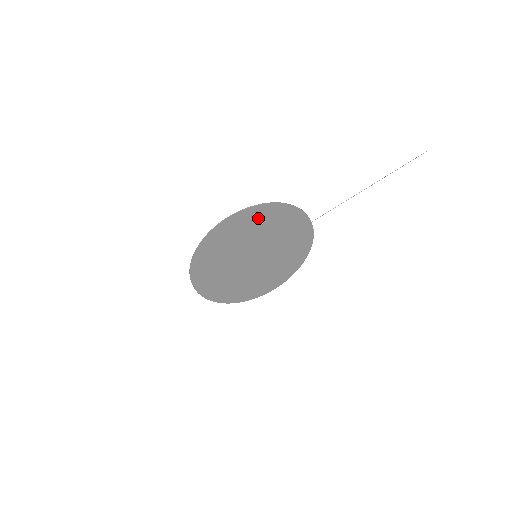
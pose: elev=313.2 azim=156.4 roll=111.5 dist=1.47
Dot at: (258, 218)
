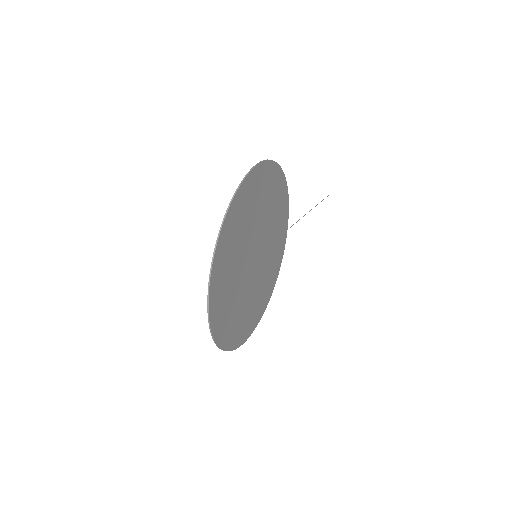
Dot at: (273, 186)
